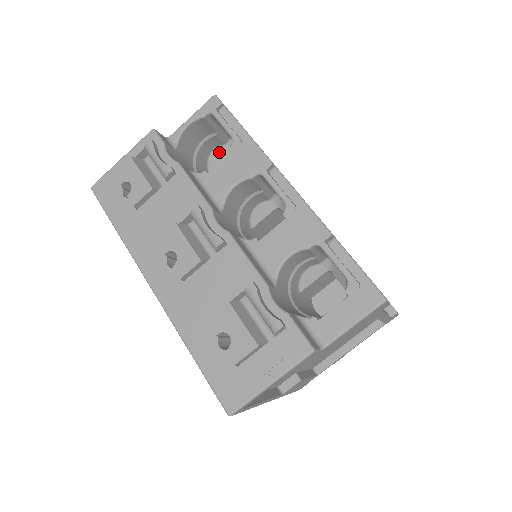
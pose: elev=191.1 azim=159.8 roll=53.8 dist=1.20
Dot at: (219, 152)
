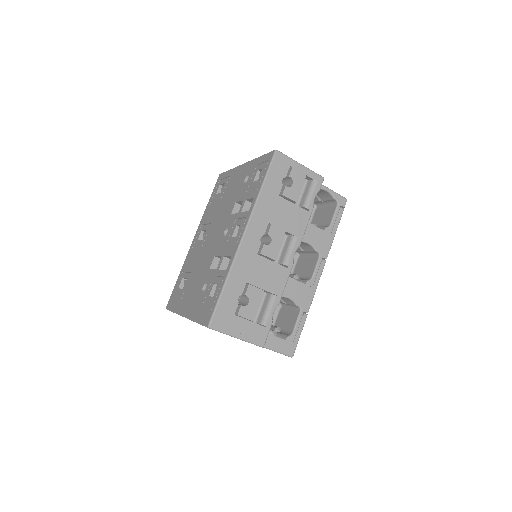
Dot at: occluded
